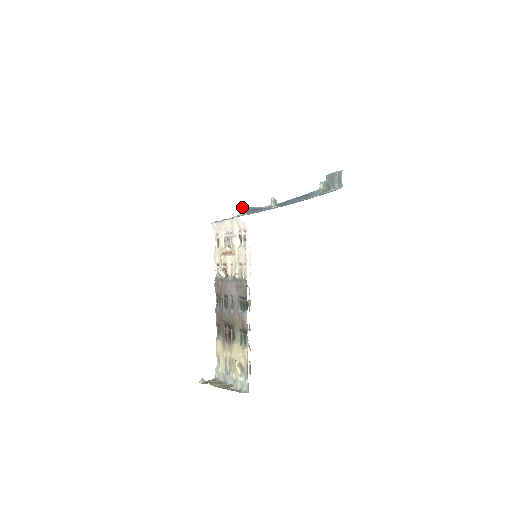
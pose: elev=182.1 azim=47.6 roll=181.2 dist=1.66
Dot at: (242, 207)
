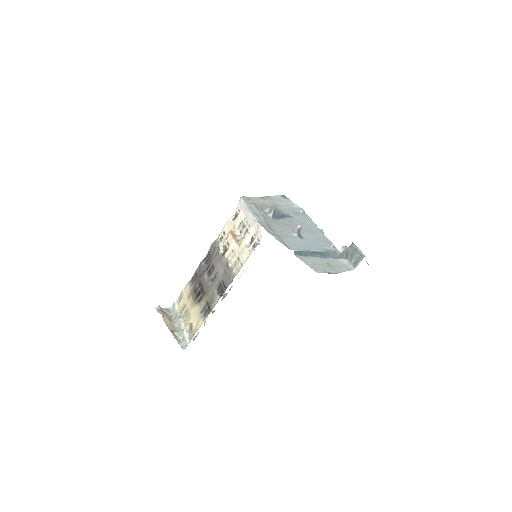
Dot at: (273, 207)
